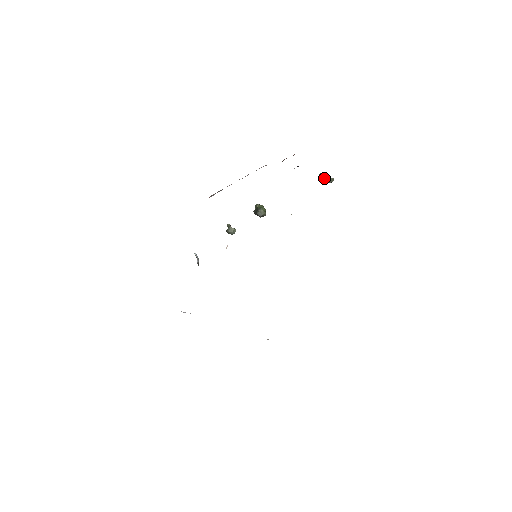
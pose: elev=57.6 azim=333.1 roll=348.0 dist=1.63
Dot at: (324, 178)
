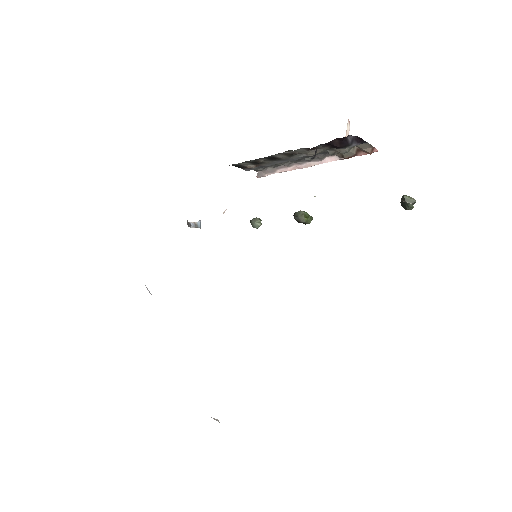
Dot at: occluded
